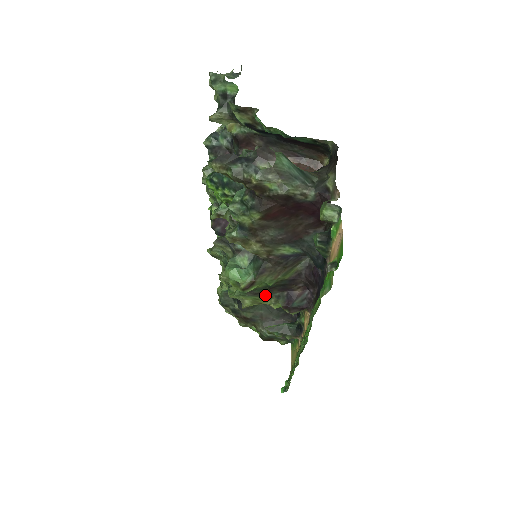
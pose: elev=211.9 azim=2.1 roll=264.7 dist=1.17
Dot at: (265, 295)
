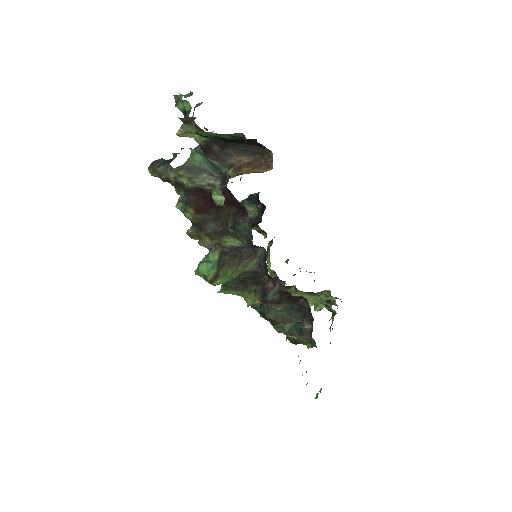
Dot at: (244, 289)
